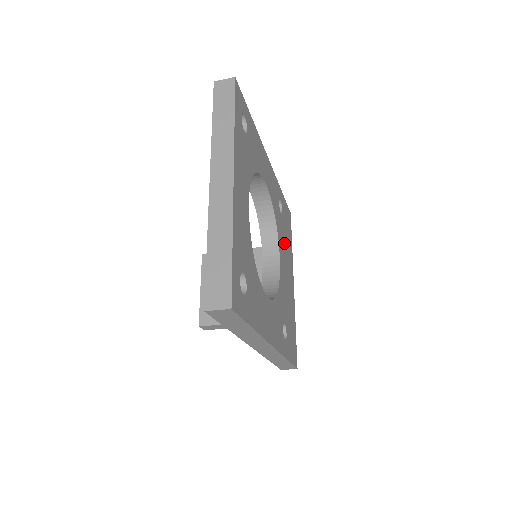
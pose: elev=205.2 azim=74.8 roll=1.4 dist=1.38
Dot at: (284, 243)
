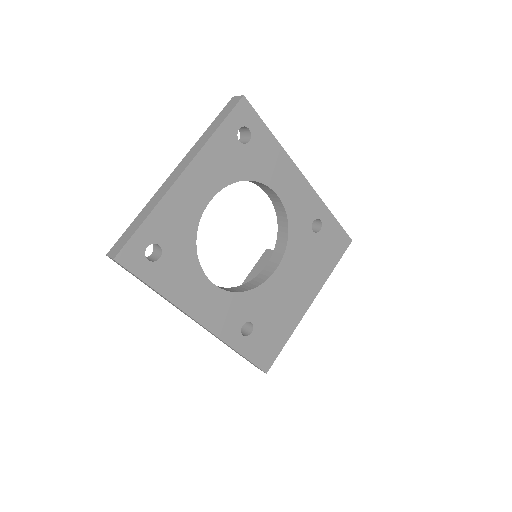
Dot at: (305, 259)
